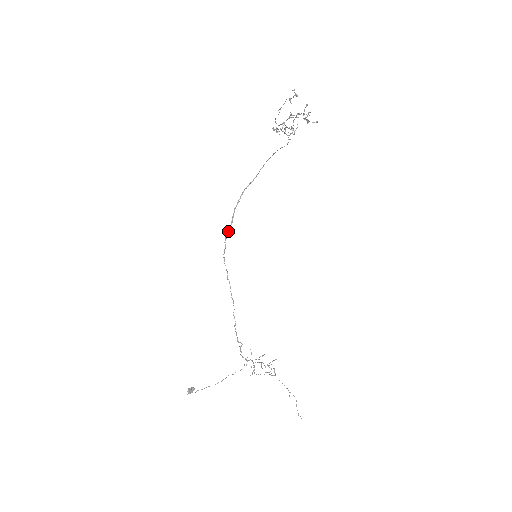
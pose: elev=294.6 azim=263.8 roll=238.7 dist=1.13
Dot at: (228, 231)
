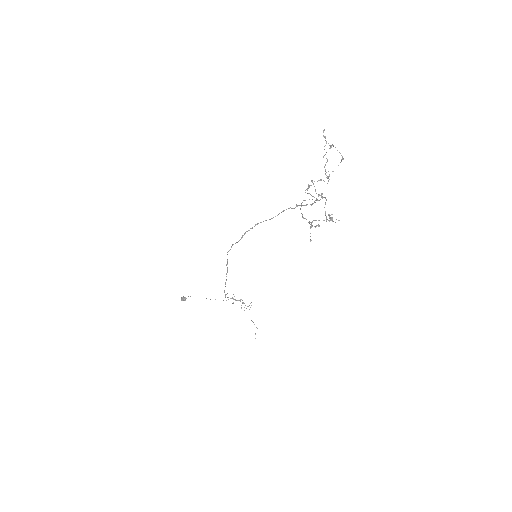
Dot at: (236, 242)
